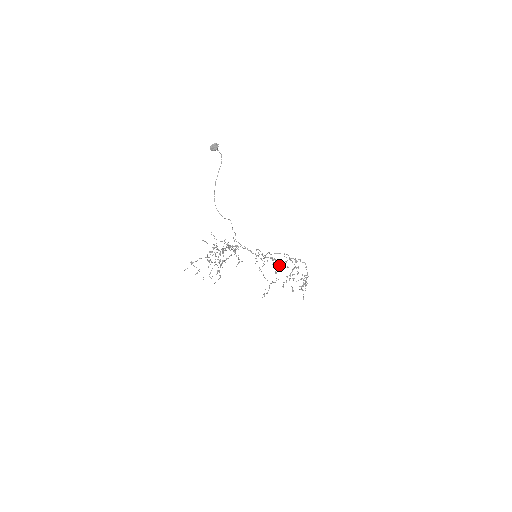
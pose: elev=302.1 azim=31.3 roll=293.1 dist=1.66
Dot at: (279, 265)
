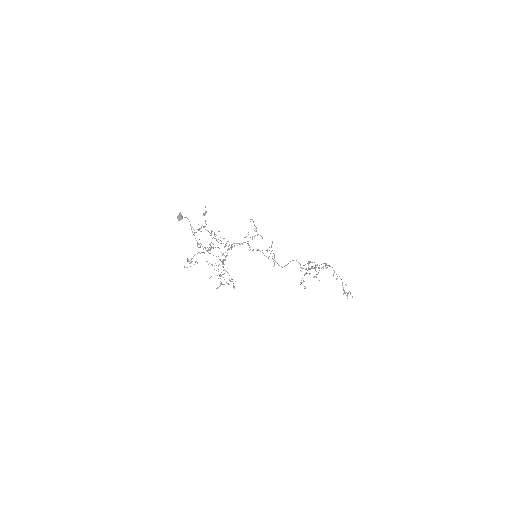
Dot at: (303, 281)
